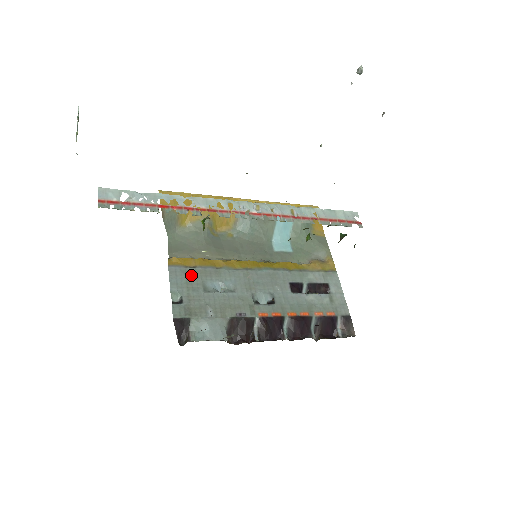
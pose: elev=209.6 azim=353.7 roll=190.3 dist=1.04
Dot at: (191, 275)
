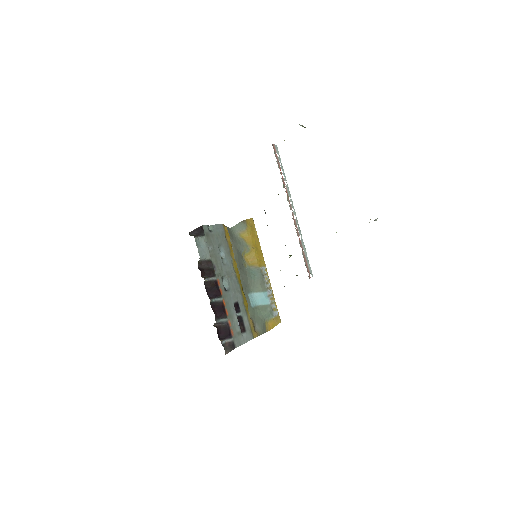
Dot at: (223, 237)
